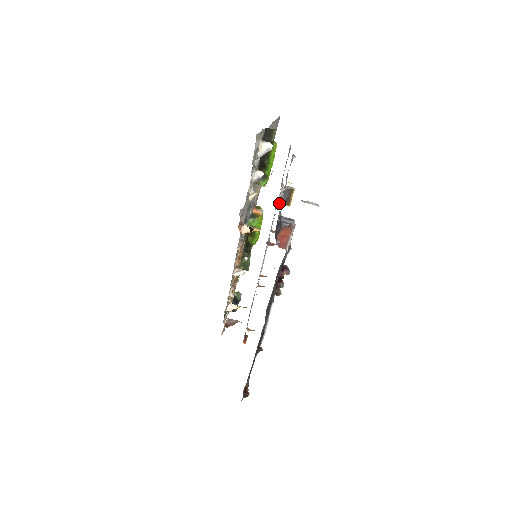
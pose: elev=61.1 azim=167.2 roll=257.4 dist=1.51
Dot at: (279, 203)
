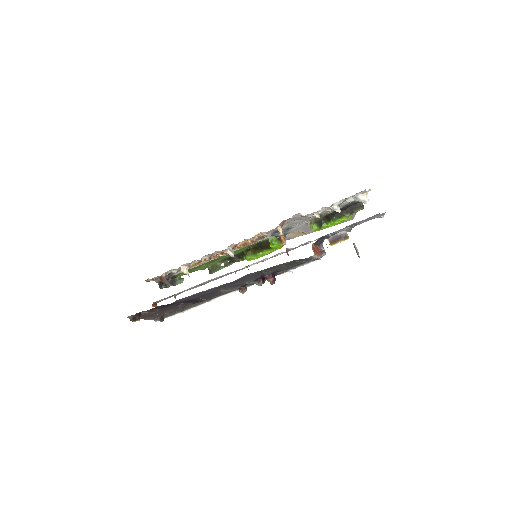
Dot at: occluded
